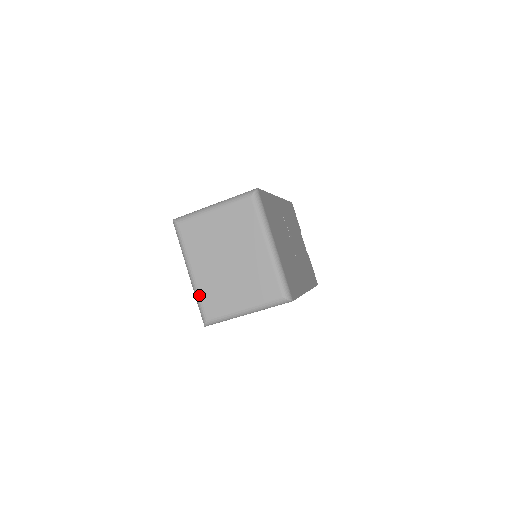
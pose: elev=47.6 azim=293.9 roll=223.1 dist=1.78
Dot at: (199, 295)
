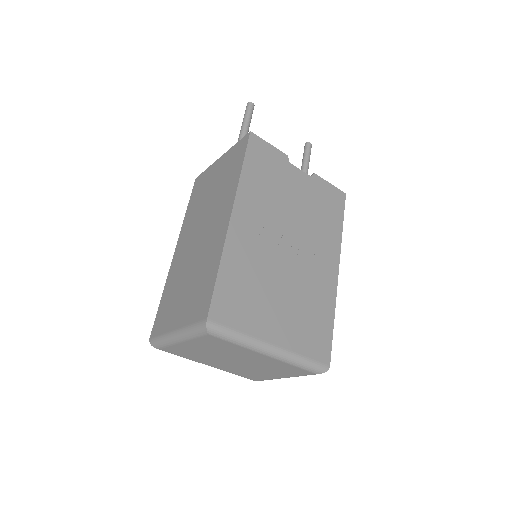
Dot at: occluded
